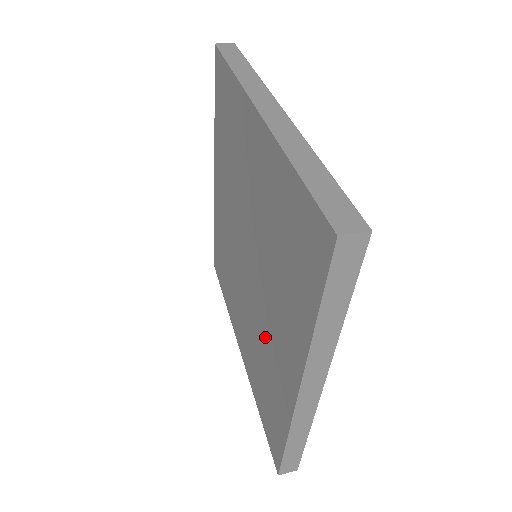
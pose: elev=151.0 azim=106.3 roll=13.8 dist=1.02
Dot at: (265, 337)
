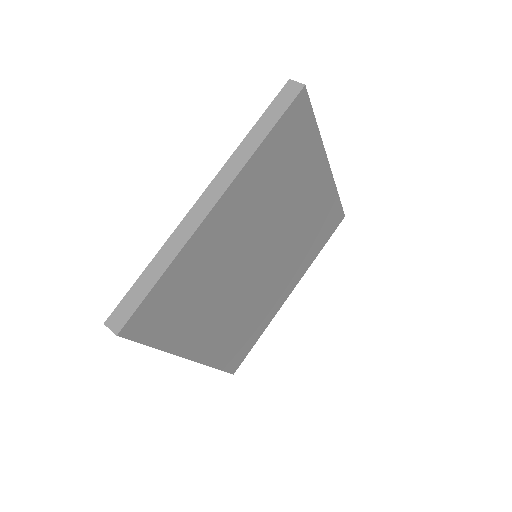
Dot at: occluded
